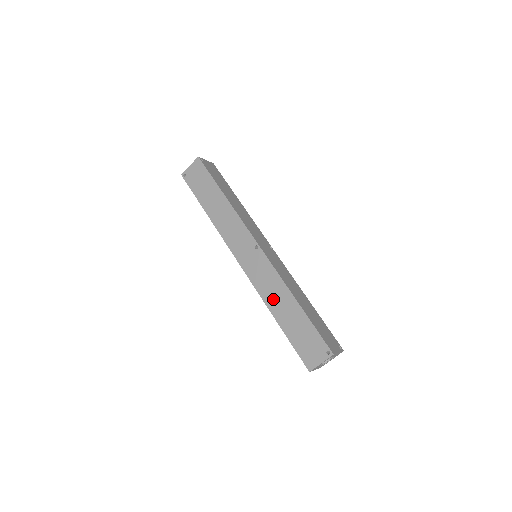
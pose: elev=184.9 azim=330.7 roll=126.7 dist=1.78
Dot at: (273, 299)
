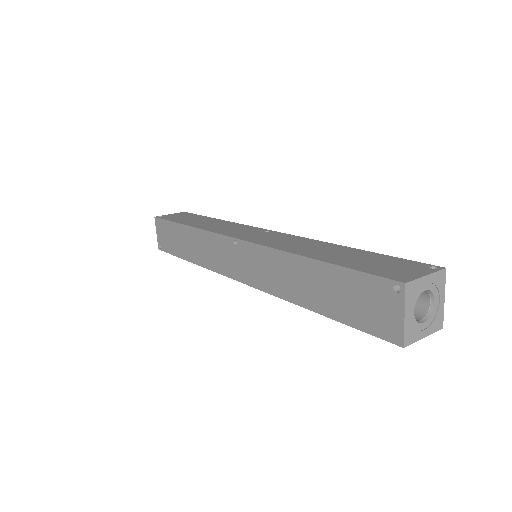
Dot at: (289, 286)
